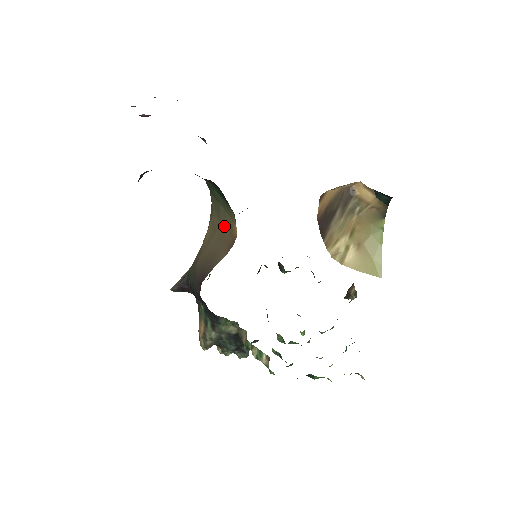
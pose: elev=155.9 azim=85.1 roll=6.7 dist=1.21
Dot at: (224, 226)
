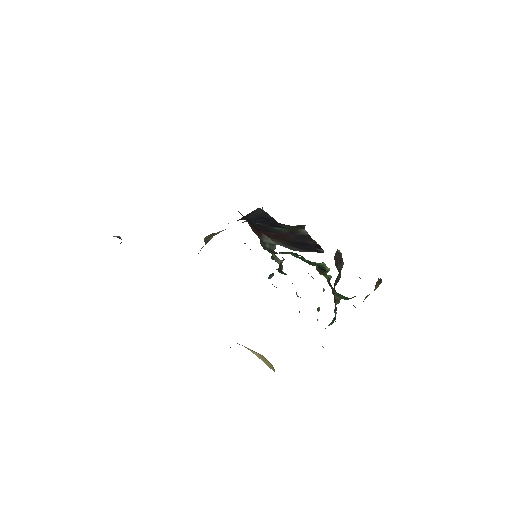
Dot at: occluded
